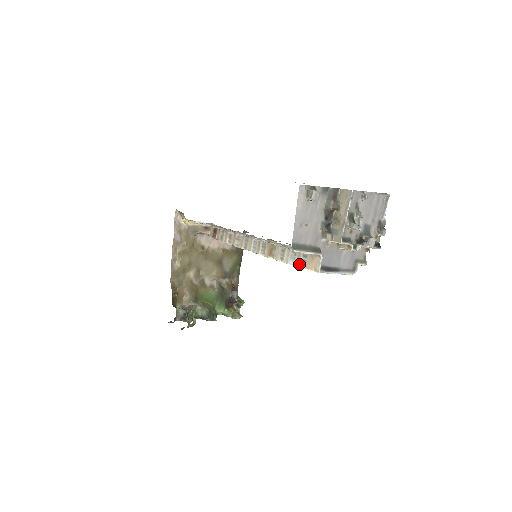
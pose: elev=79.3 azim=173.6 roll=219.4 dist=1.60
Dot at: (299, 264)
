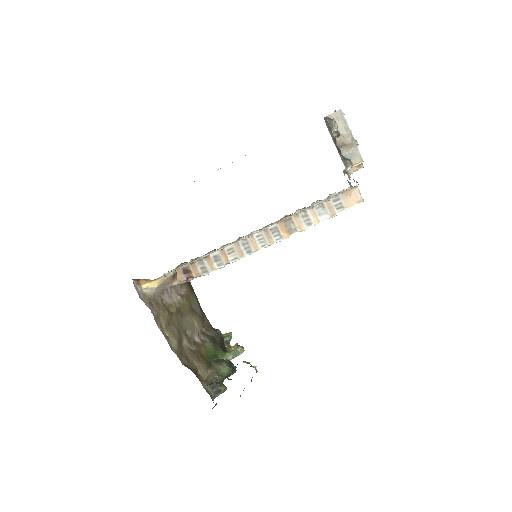
Dot at: (335, 212)
